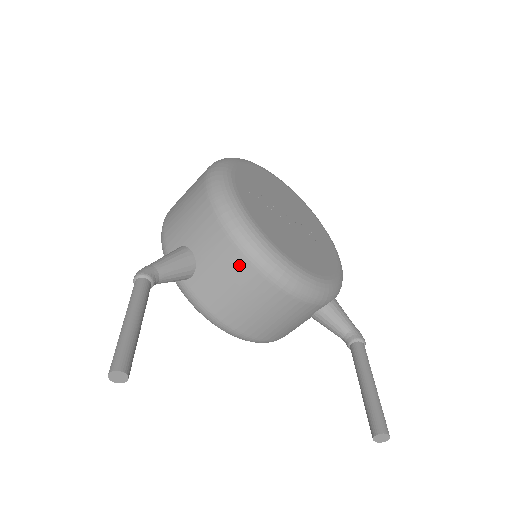
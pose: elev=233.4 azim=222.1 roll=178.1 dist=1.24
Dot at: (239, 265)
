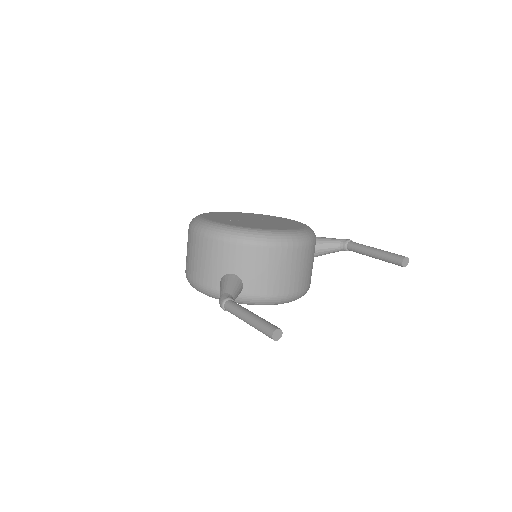
Dot at: (263, 254)
